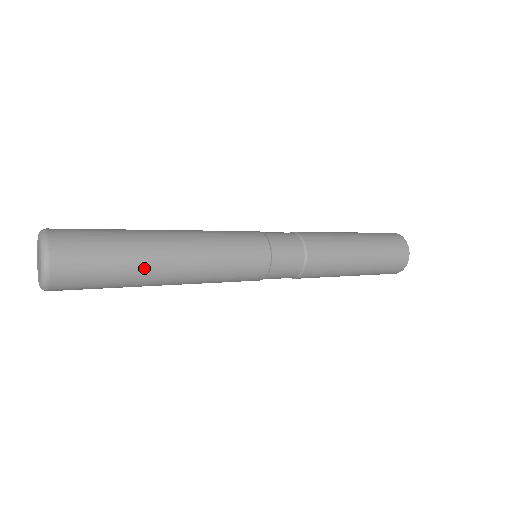
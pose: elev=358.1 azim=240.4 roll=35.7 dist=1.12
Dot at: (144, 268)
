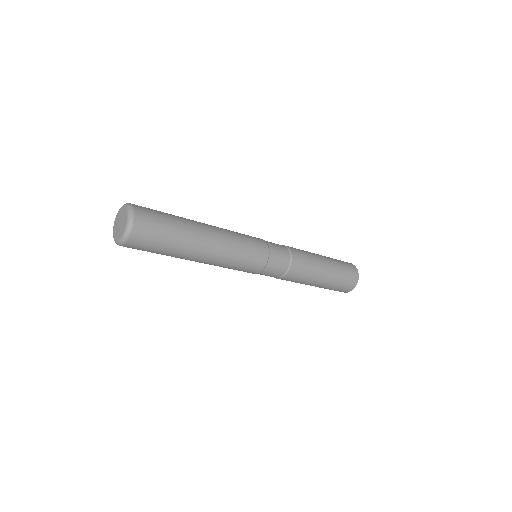
Dot at: (189, 223)
